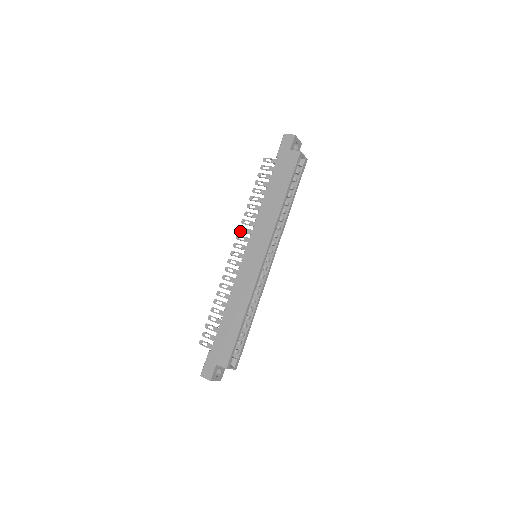
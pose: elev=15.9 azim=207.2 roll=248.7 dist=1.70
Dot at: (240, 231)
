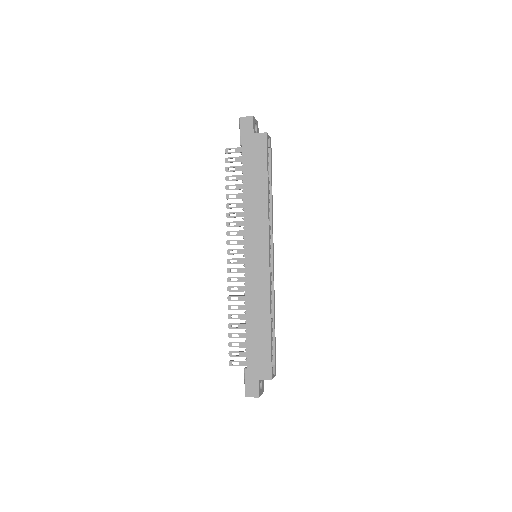
Dot at: (229, 235)
